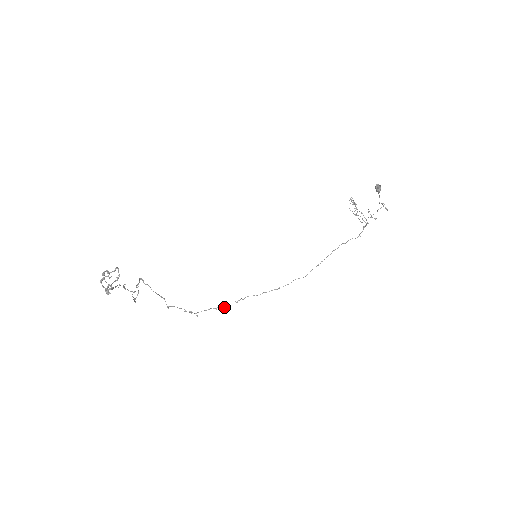
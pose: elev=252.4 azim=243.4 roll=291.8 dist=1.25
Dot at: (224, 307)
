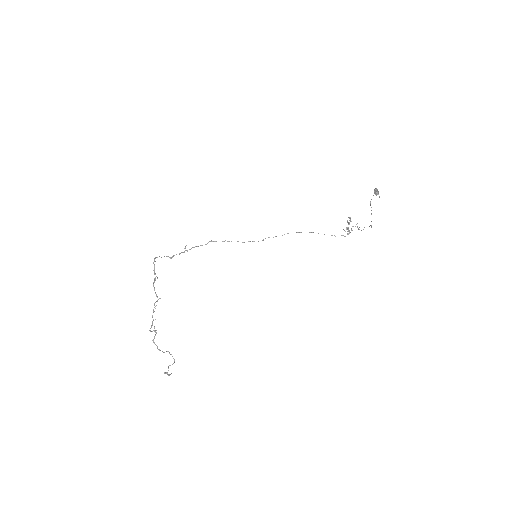
Dot at: occluded
